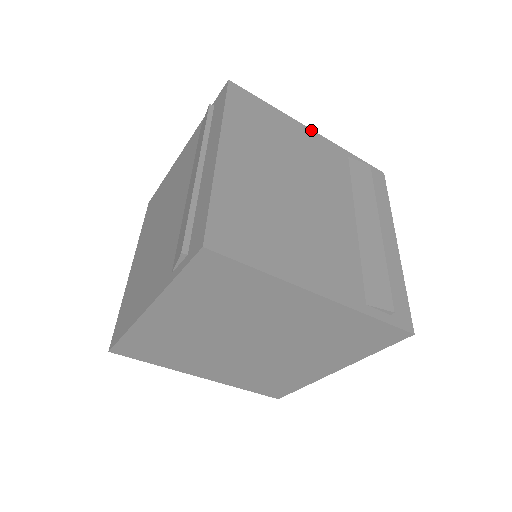
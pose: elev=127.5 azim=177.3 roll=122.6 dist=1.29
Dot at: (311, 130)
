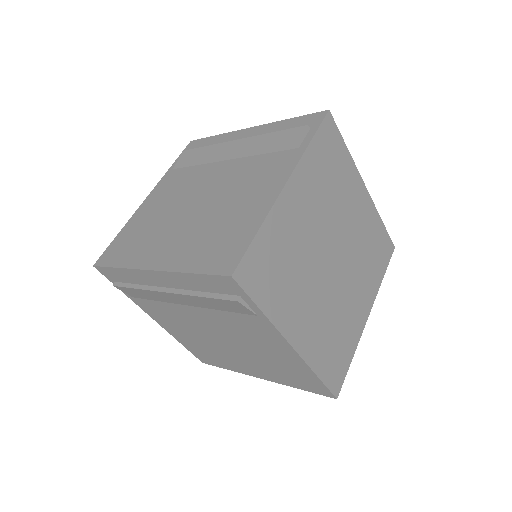
Dot at: occluded
